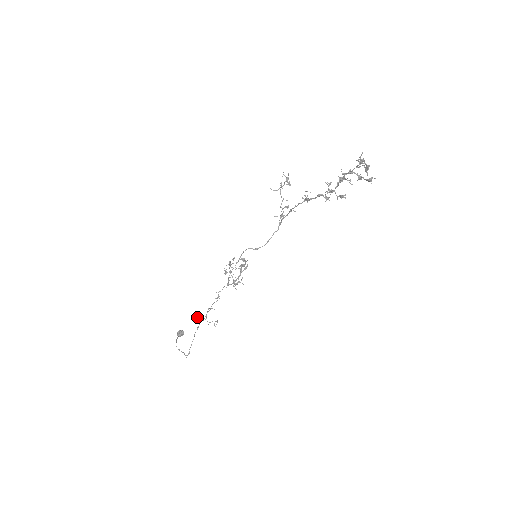
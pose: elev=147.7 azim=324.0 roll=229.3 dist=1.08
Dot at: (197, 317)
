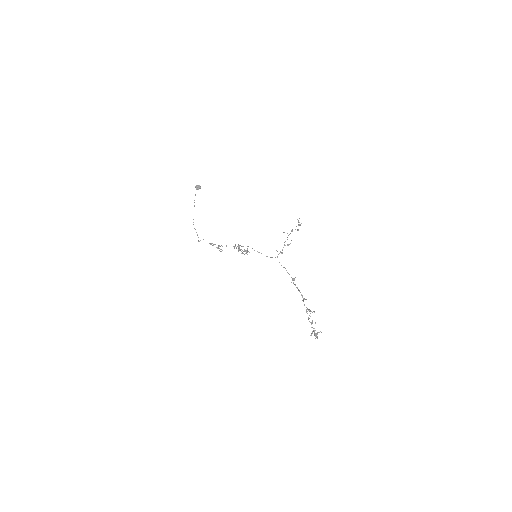
Dot at: occluded
